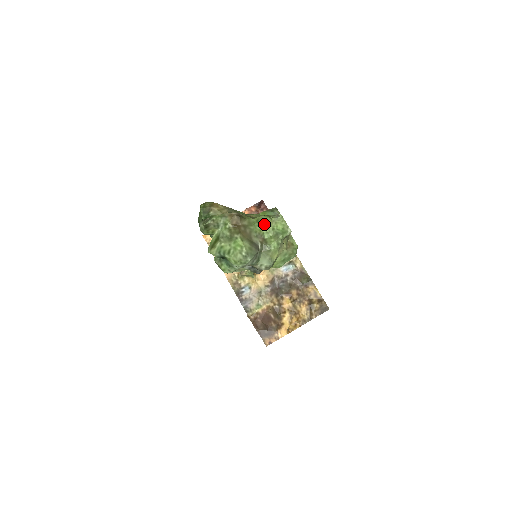
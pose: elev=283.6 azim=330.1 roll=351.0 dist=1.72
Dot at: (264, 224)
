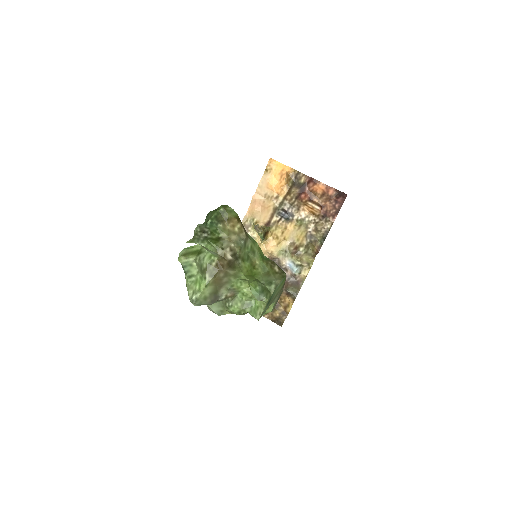
Dot at: occluded
